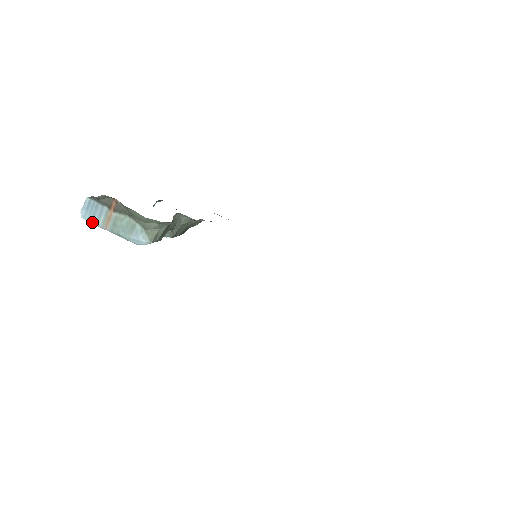
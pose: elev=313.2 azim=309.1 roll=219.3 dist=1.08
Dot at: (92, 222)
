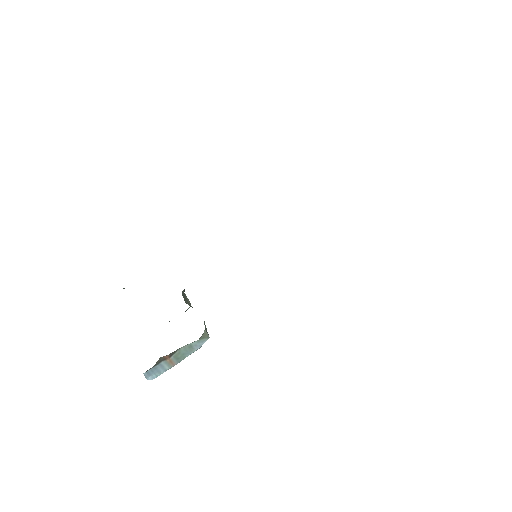
Dot at: occluded
